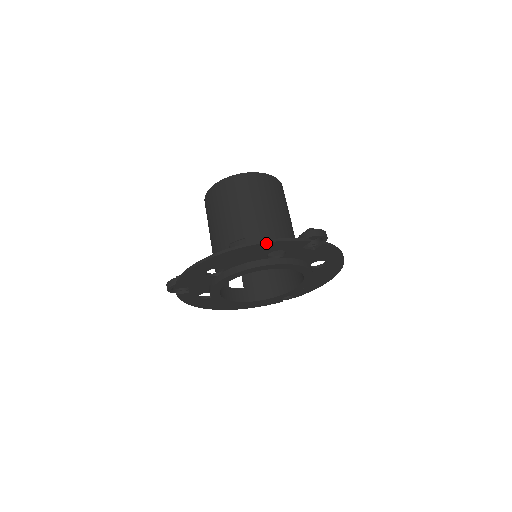
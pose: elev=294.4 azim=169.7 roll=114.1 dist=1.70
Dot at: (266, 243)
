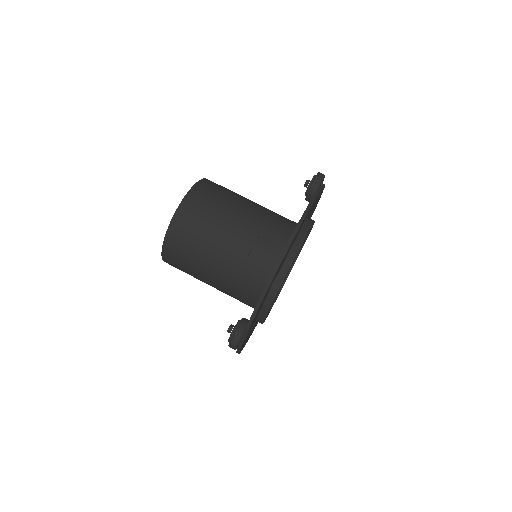
Dot at: occluded
